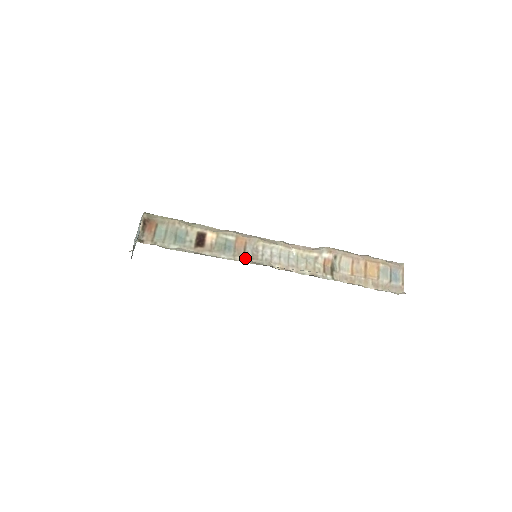
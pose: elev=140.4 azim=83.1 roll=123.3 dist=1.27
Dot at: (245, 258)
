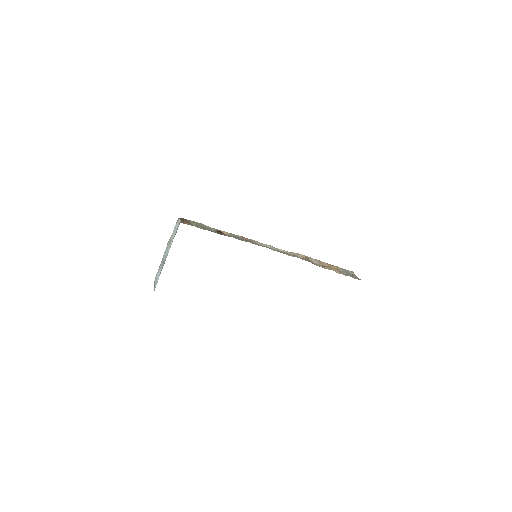
Dot at: (252, 243)
